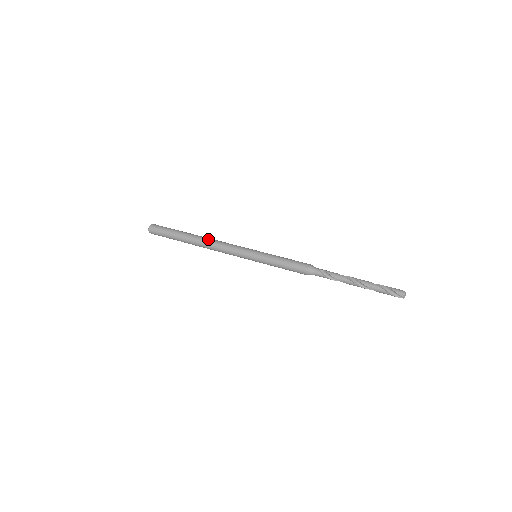
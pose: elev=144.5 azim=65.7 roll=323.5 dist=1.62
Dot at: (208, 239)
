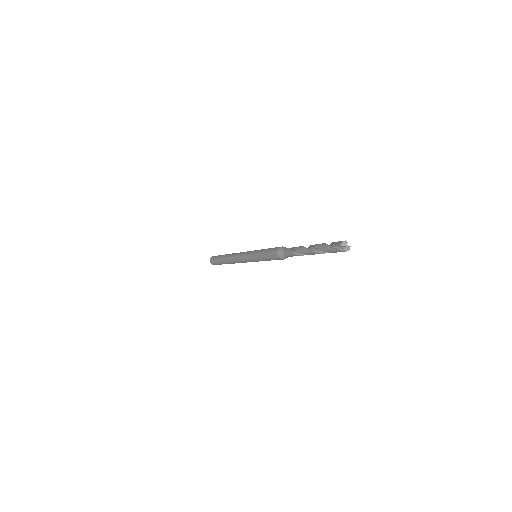
Dot at: occluded
